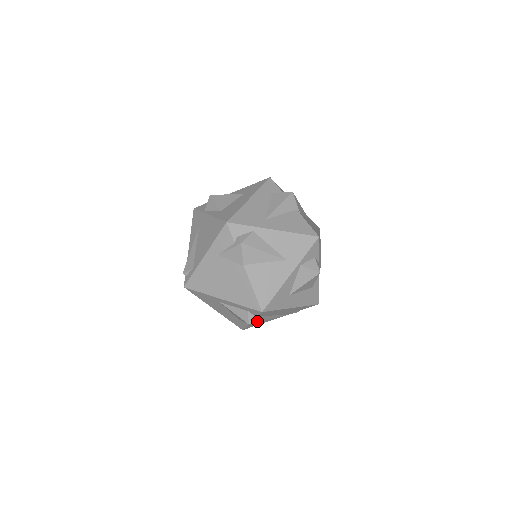
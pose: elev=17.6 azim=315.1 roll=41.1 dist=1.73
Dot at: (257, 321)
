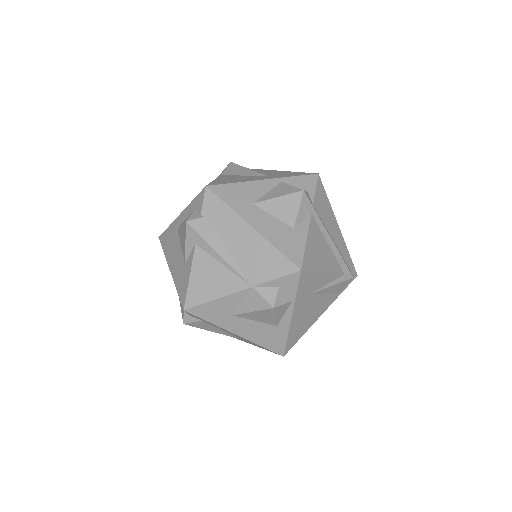
Dot at: (199, 230)
